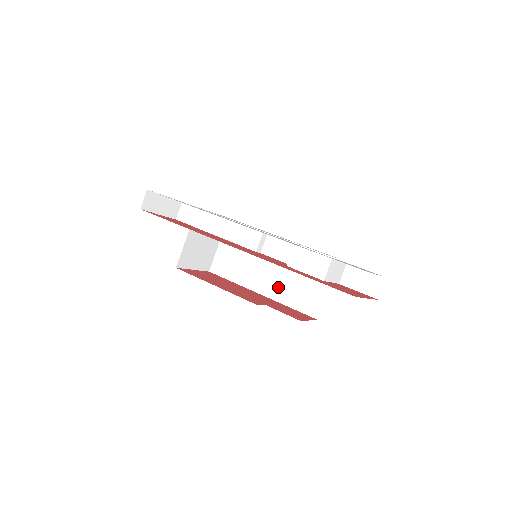
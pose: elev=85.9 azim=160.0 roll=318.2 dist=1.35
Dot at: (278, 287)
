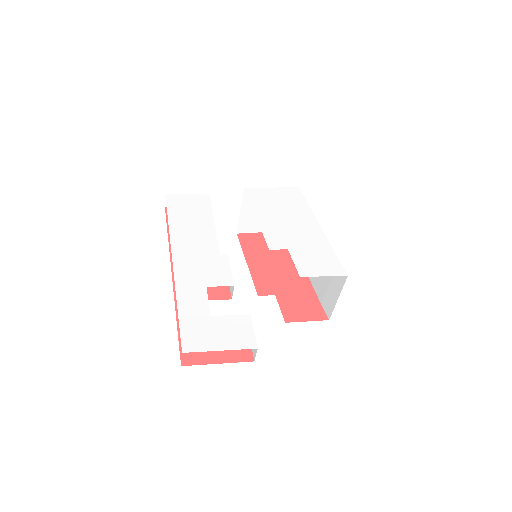
Dot at: occluded
